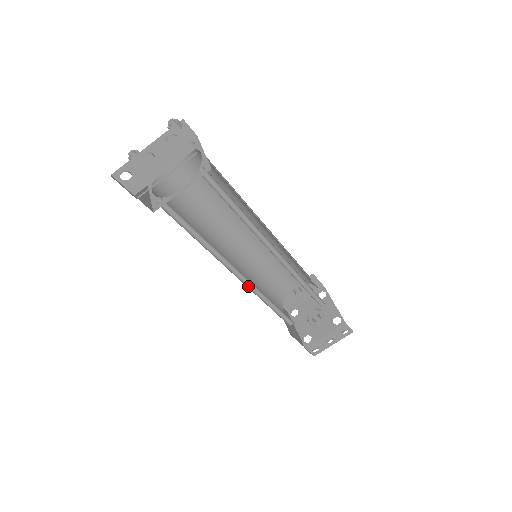
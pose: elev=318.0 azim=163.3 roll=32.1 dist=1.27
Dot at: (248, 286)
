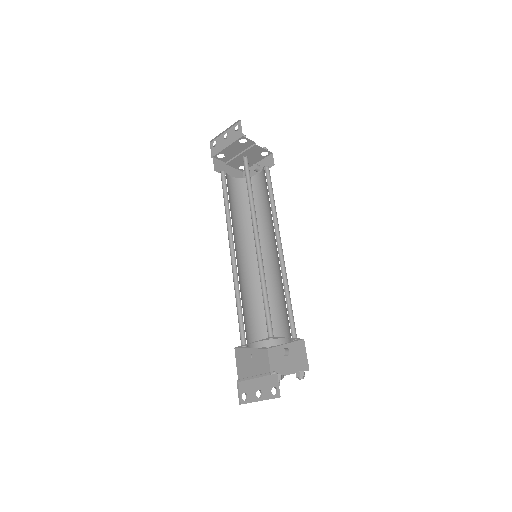
Dot at: (234, 269)
